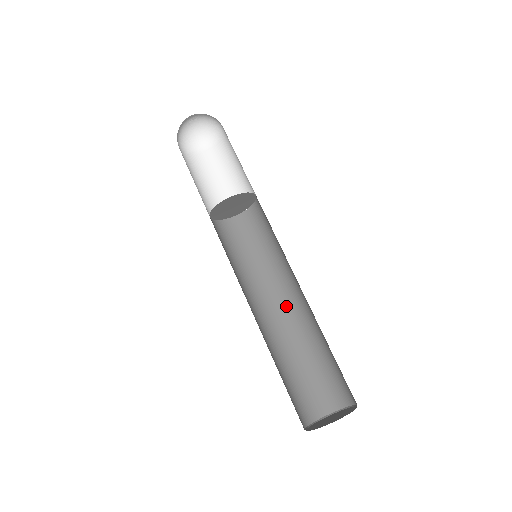
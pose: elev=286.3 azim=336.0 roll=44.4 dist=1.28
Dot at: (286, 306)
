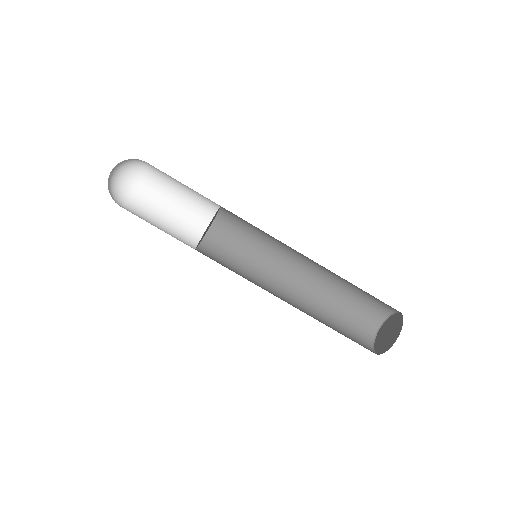
Dot at: (307, 264)
